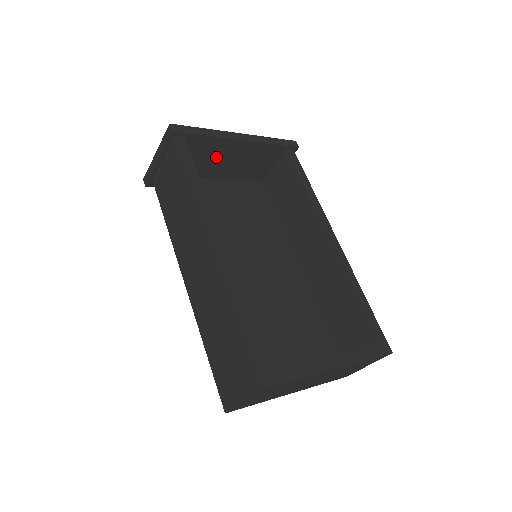
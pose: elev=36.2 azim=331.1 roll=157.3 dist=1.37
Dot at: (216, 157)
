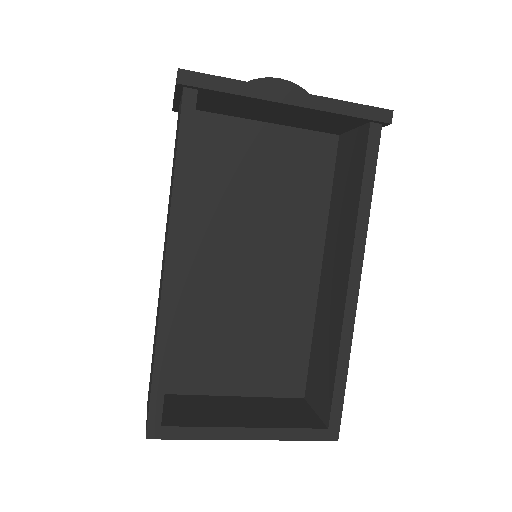
Dot at: (257, 109)
